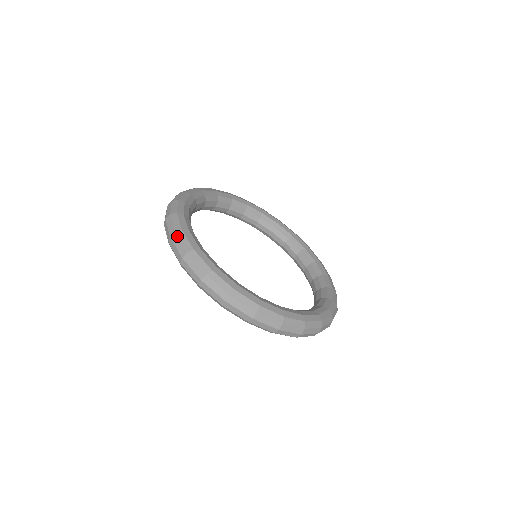
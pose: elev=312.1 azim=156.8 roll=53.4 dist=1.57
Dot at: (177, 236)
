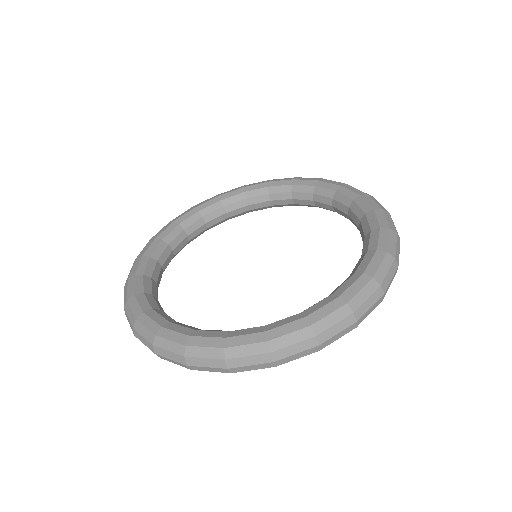
Dot at: occluded
